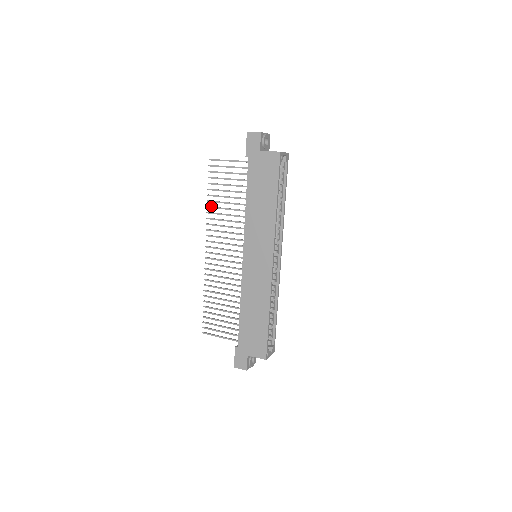
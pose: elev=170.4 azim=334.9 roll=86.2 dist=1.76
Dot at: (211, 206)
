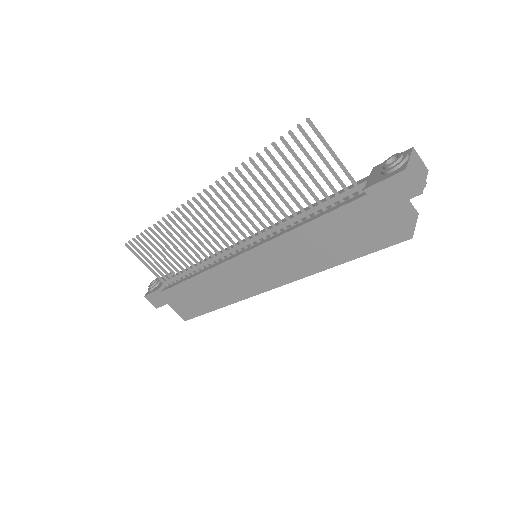
Dot at: occluded
